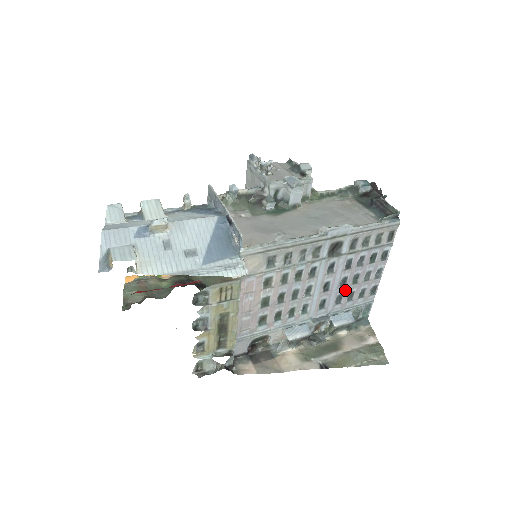
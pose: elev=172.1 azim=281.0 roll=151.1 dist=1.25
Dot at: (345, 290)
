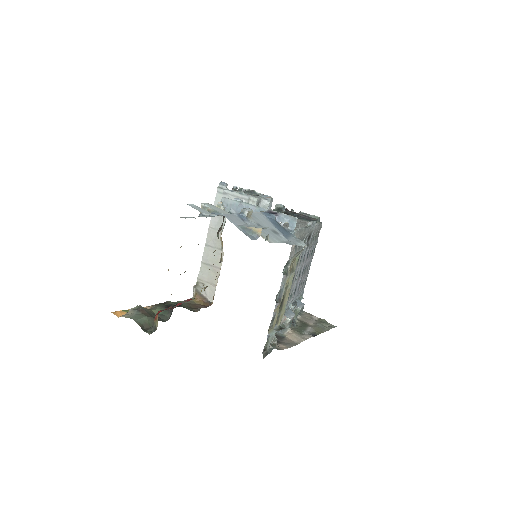
Dot at: (302, 278)
